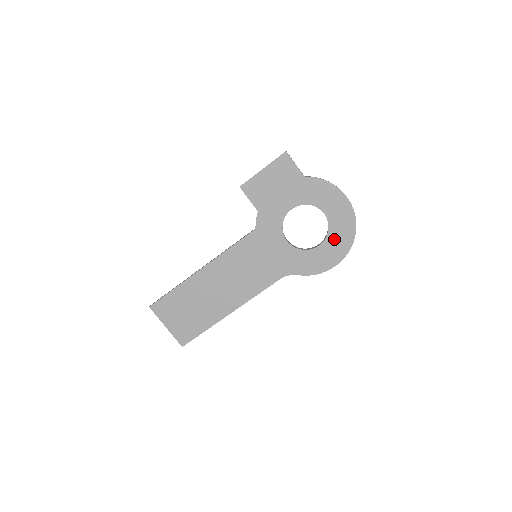
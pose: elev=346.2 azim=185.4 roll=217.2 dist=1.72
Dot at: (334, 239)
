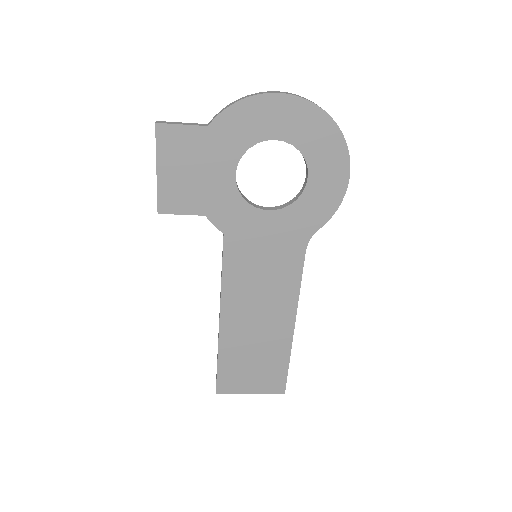
Dot at: (316, 153)
